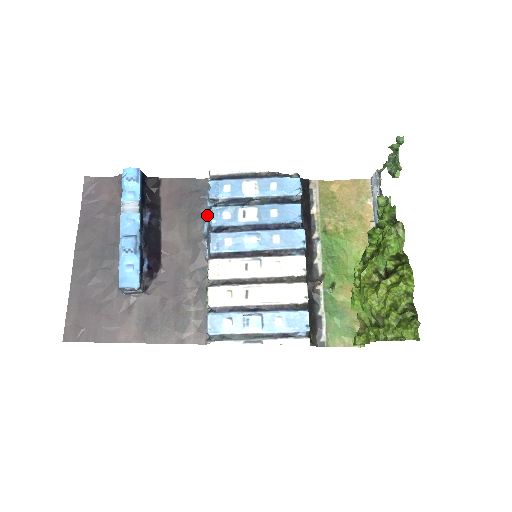
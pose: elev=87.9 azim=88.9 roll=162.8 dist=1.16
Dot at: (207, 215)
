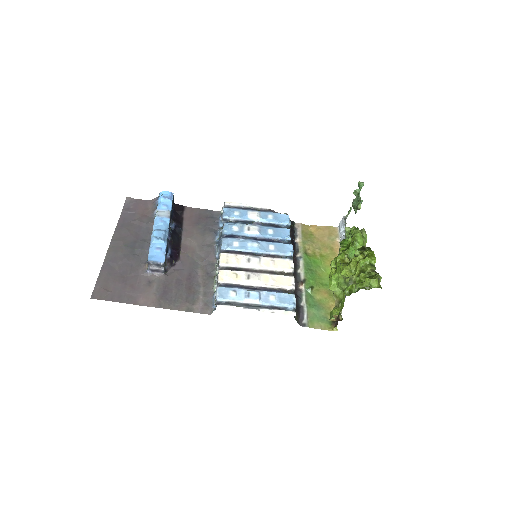
Dot at: (218, 232)
